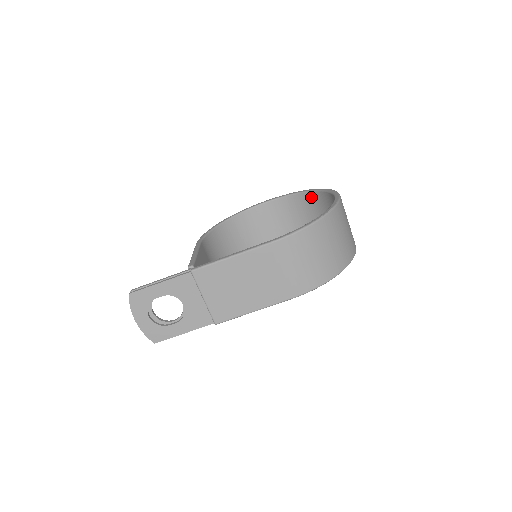
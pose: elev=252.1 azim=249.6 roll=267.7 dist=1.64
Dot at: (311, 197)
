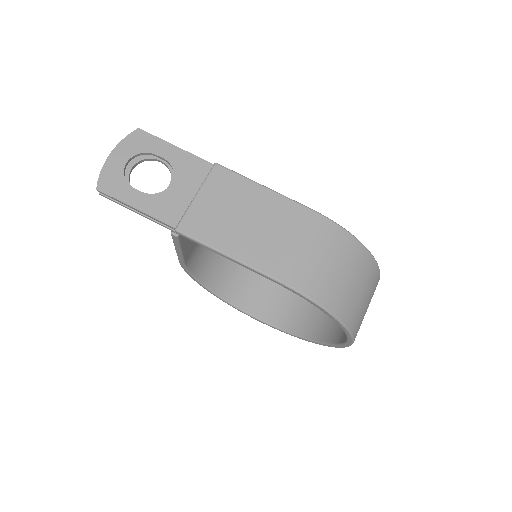
Dot at: occluded
